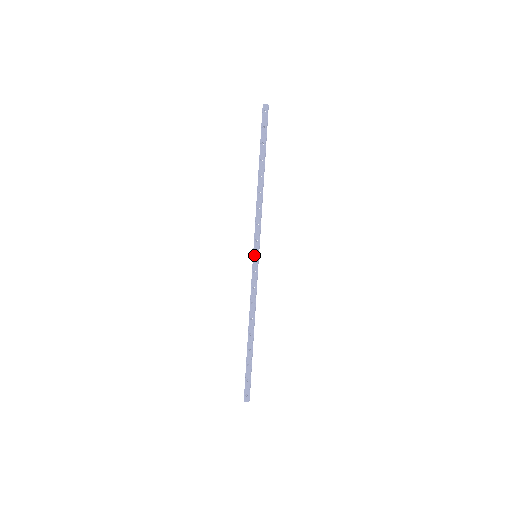
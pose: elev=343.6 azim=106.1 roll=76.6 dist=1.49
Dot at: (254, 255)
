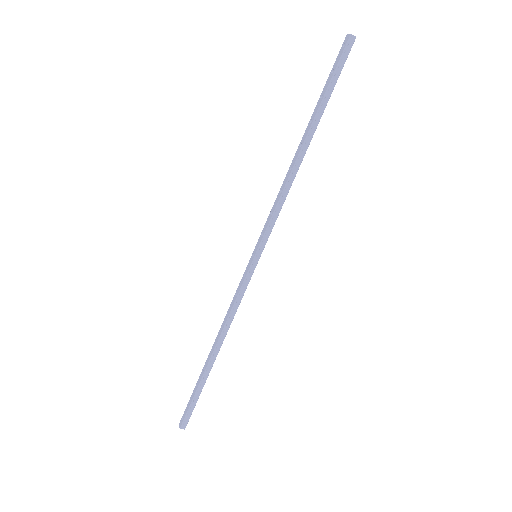
Dot at: (254, 253)
